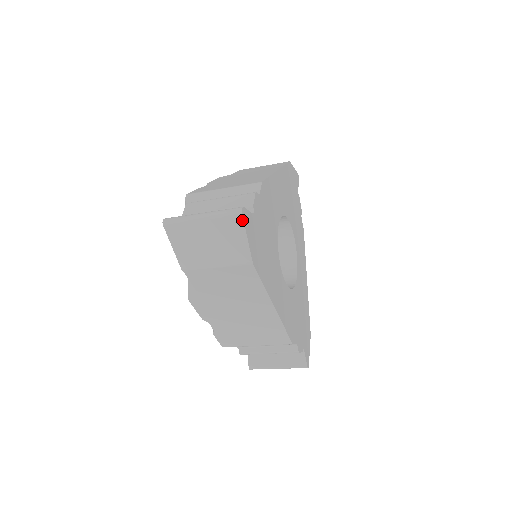
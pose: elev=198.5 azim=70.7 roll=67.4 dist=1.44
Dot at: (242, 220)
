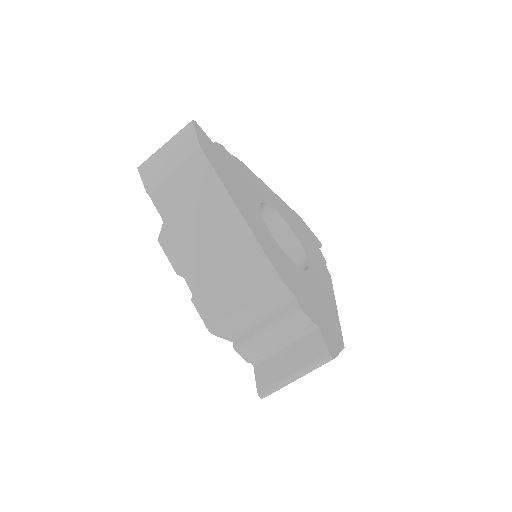
Dot at: (192, 124)
